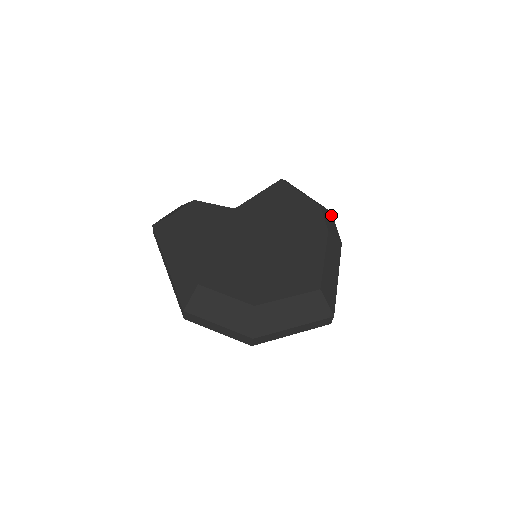
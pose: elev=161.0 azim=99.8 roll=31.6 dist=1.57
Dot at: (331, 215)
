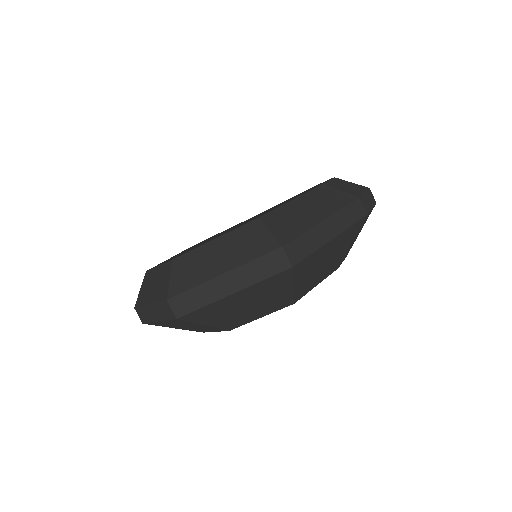
Dot at: (364, 188)
